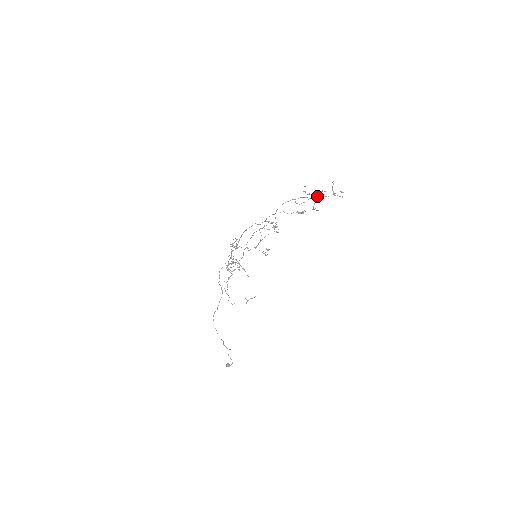
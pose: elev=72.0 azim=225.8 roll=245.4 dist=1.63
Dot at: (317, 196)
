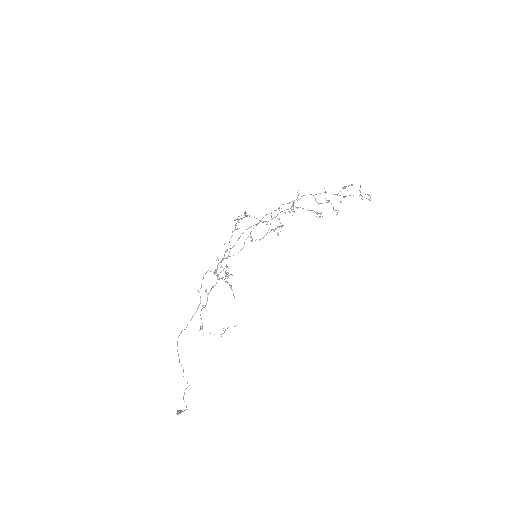
Dot at: (344, 188)
